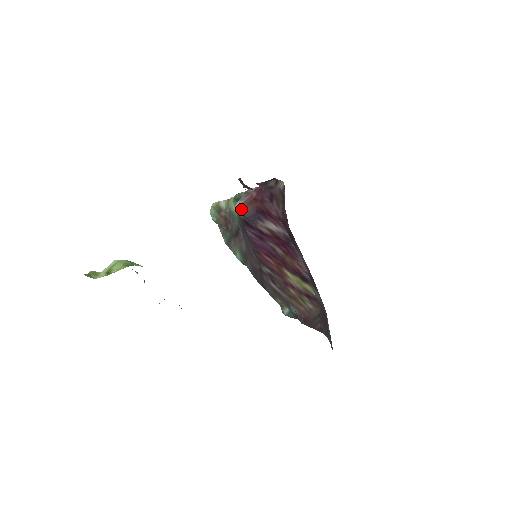
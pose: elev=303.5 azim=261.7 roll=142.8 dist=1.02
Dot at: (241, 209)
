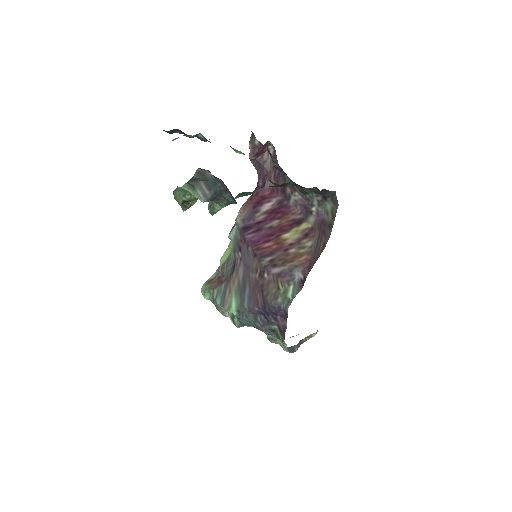
Dot at: (241, 215)
